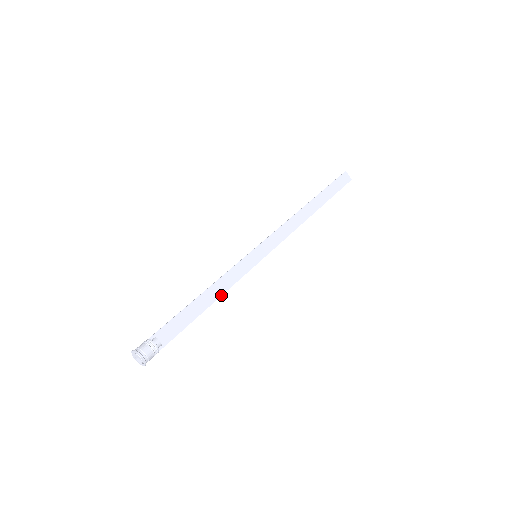
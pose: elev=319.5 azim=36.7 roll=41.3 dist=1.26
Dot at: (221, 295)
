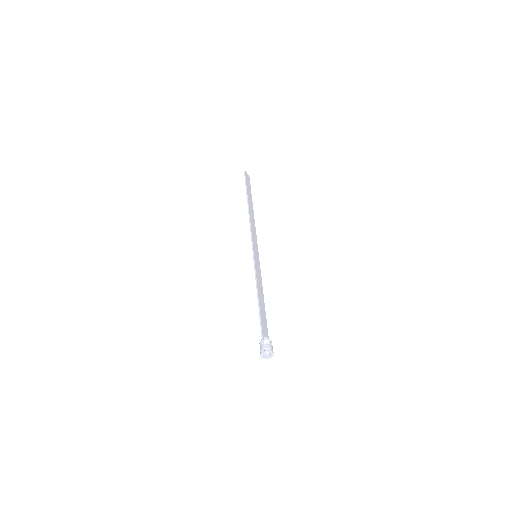
Dot at: occluded
